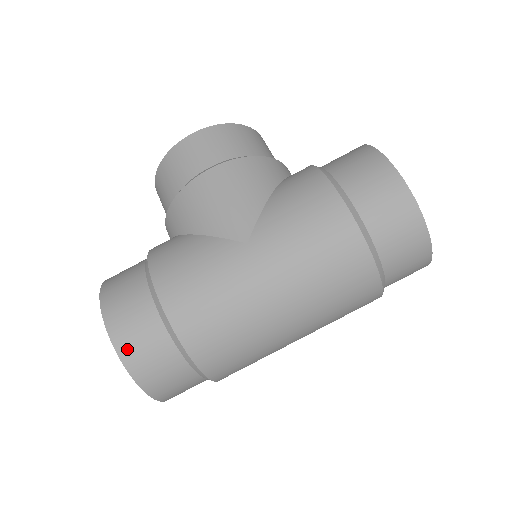
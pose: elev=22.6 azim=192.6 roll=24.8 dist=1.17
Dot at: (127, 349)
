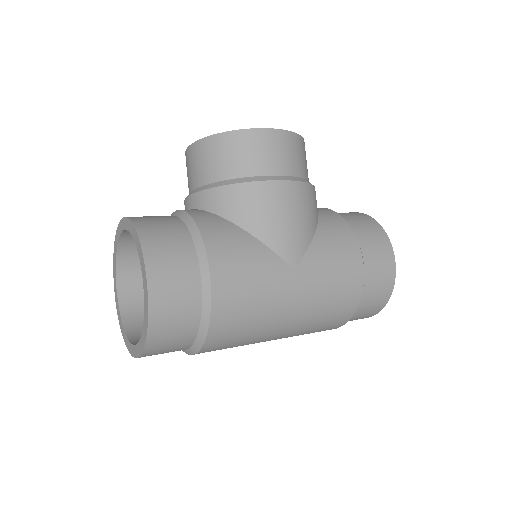
Dot at: (159, 318)
